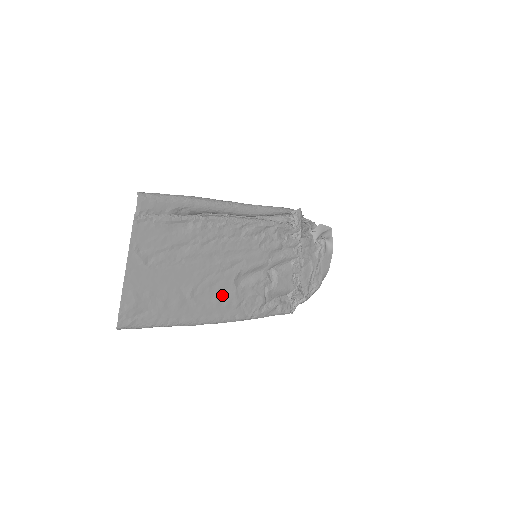
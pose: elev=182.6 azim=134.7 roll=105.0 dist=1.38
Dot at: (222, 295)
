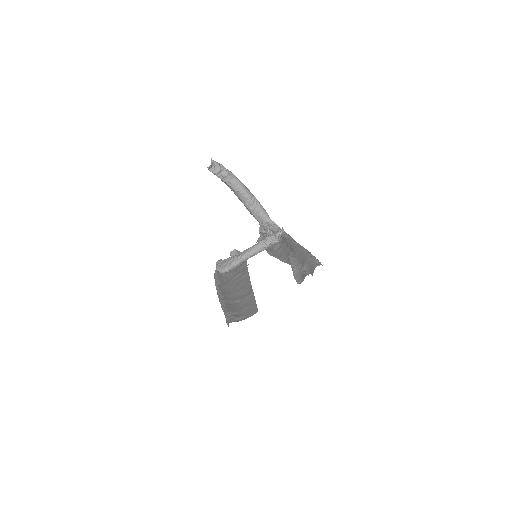
Dot at: (241, 288)
